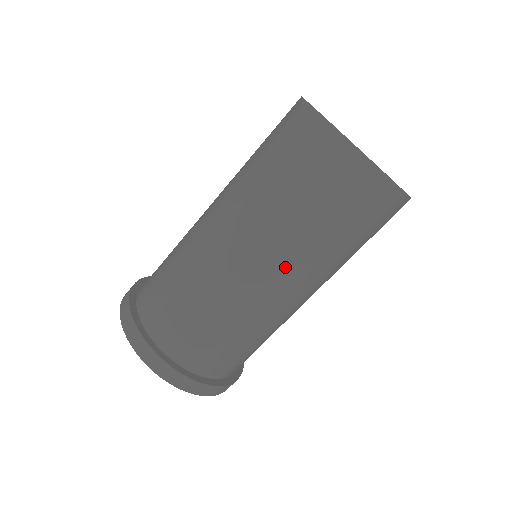
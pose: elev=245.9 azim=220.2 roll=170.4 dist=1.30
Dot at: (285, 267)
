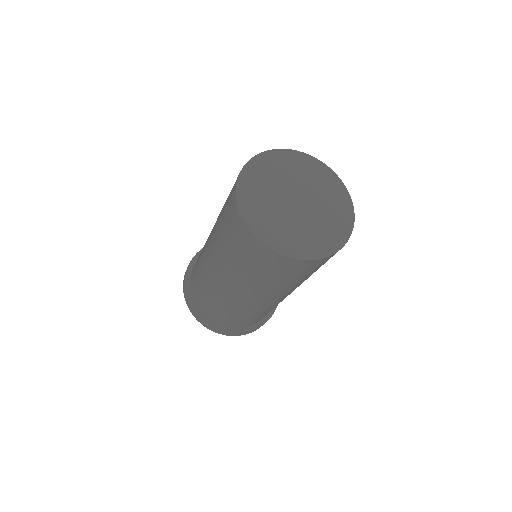
Dot at: occluded
